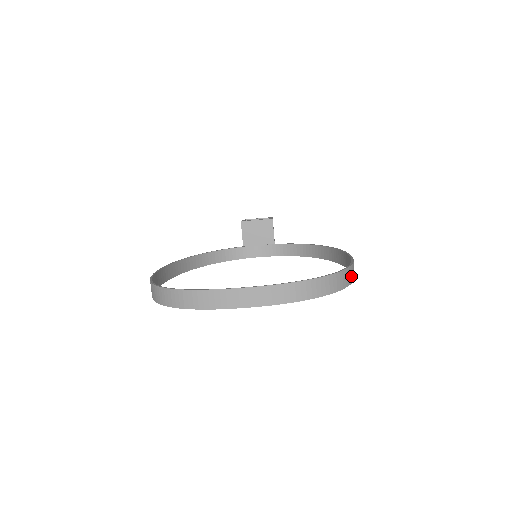
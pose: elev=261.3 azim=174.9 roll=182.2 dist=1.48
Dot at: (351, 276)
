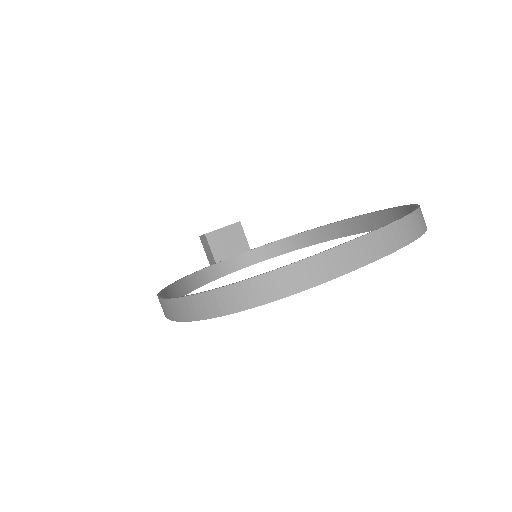
Dot at: occluded
